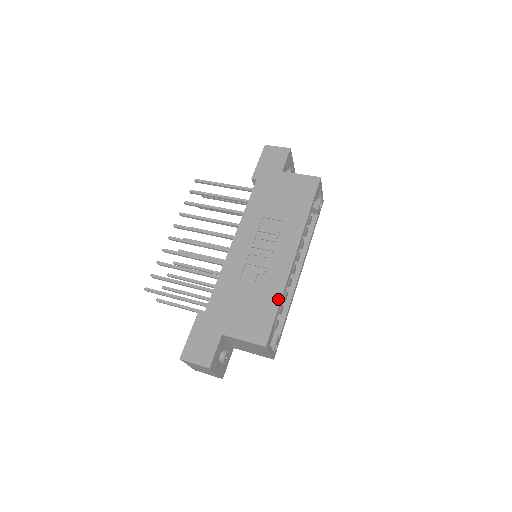
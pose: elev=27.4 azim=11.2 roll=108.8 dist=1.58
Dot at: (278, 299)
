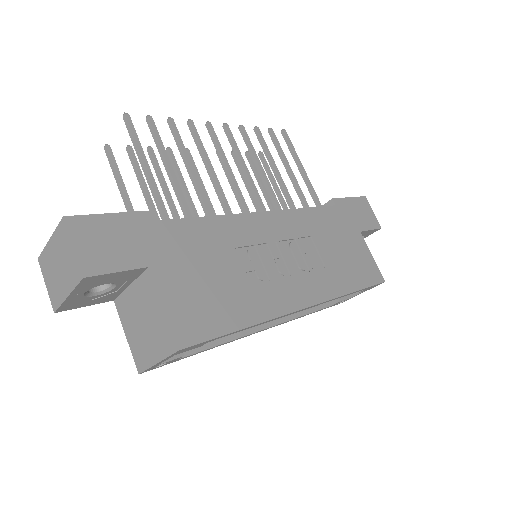
Dot at: (249, 321)
